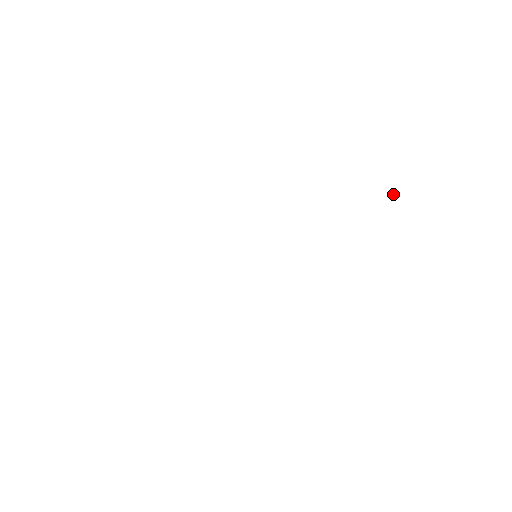
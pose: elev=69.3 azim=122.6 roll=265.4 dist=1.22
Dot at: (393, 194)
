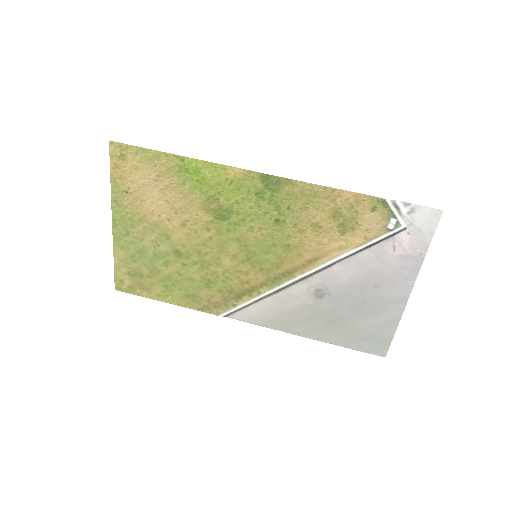
Dot at: (409, 219)
